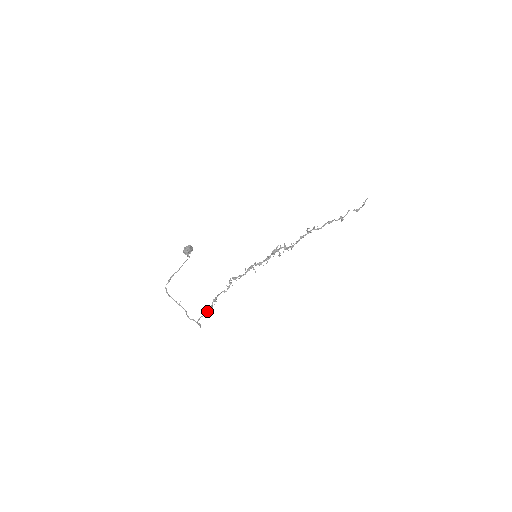
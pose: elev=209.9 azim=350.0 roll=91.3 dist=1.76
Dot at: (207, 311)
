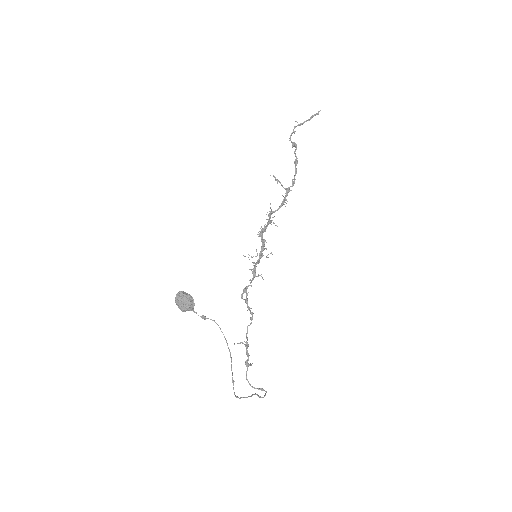
Dot at: (248, 364)
